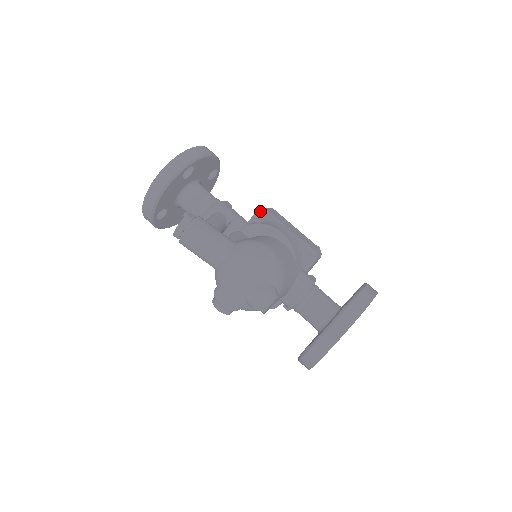
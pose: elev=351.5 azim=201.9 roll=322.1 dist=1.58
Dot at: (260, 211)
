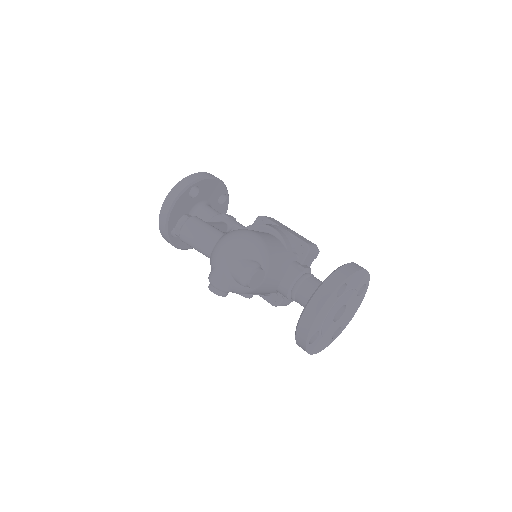
Dot at: (258, 218)
